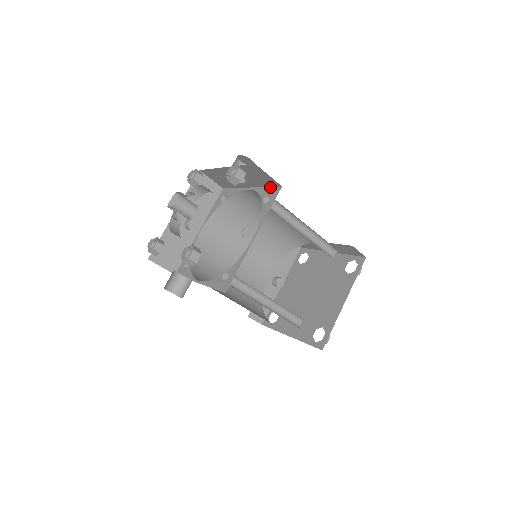
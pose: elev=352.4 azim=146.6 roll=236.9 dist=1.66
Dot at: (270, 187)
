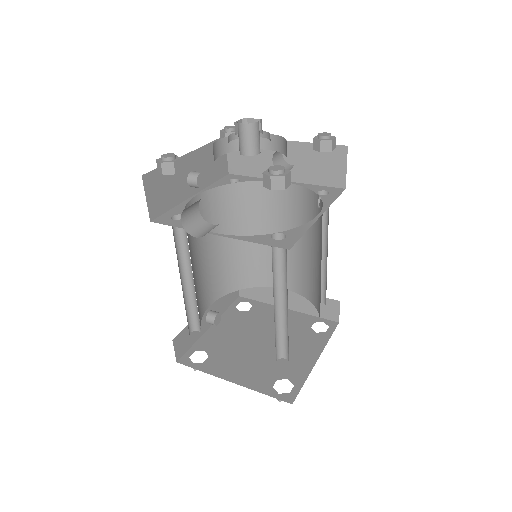
Dot at: (324, 186)
